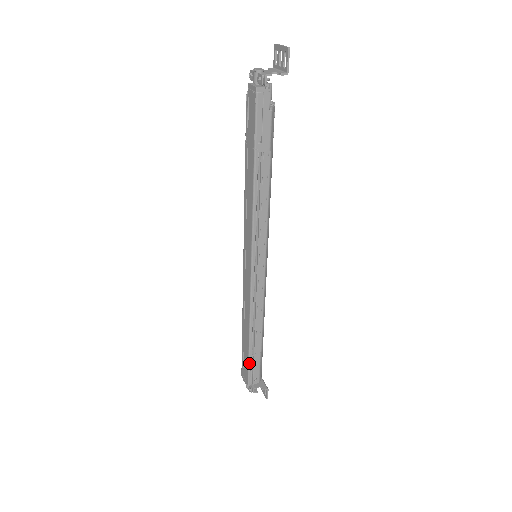
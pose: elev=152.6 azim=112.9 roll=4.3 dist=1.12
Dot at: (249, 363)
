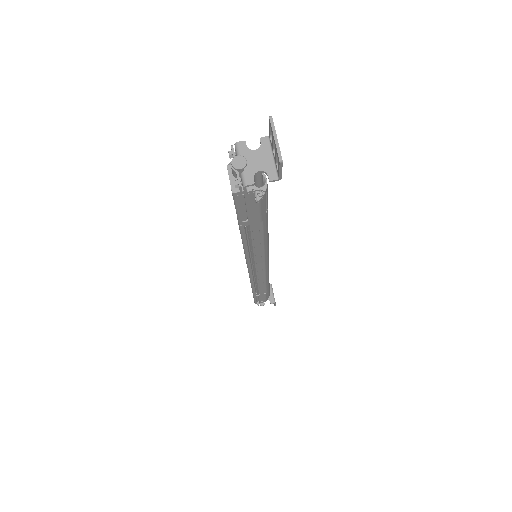
Dot at: (254, 298)
